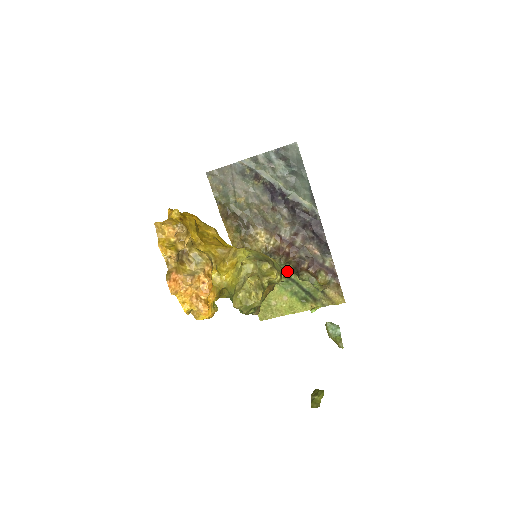
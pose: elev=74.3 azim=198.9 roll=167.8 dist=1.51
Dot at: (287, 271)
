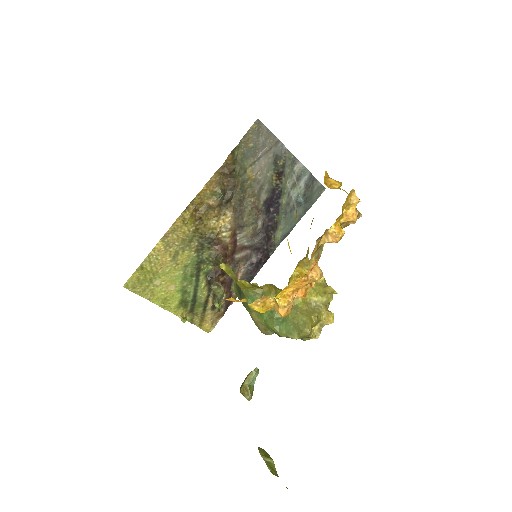
Dot at: occluded
